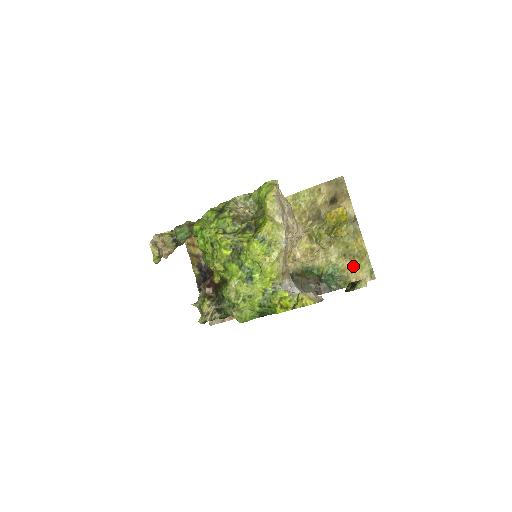
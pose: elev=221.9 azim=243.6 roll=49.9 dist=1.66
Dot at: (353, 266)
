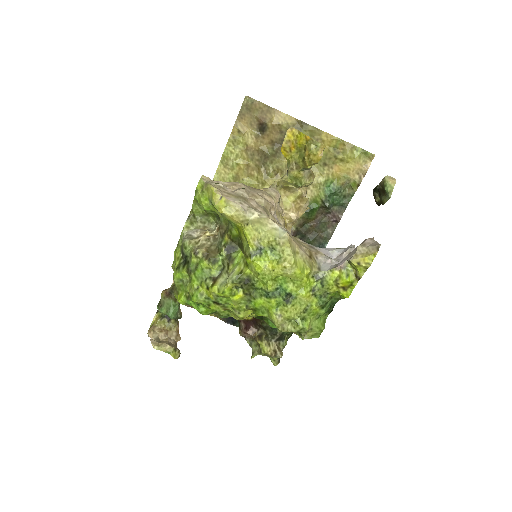
Dot at: (343, 166)
